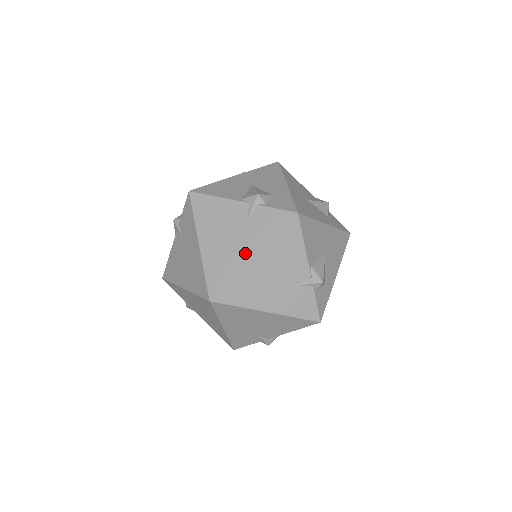
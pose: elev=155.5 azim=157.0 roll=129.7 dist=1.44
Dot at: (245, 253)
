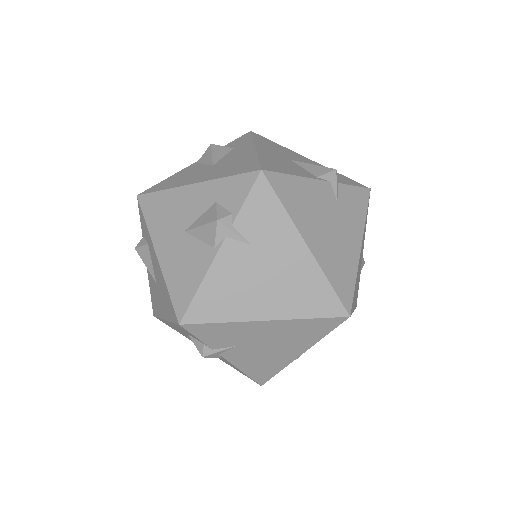
Dot at: (353, 244)
